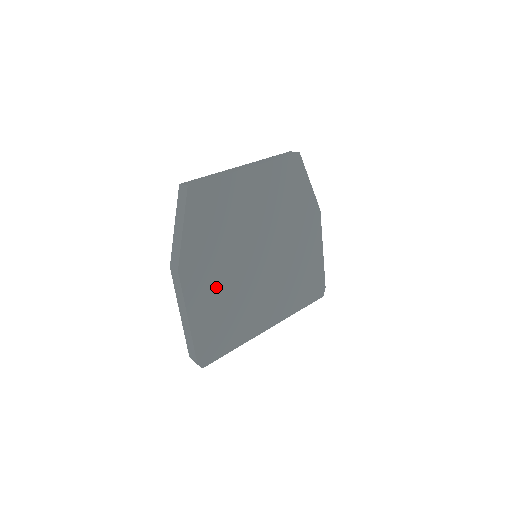
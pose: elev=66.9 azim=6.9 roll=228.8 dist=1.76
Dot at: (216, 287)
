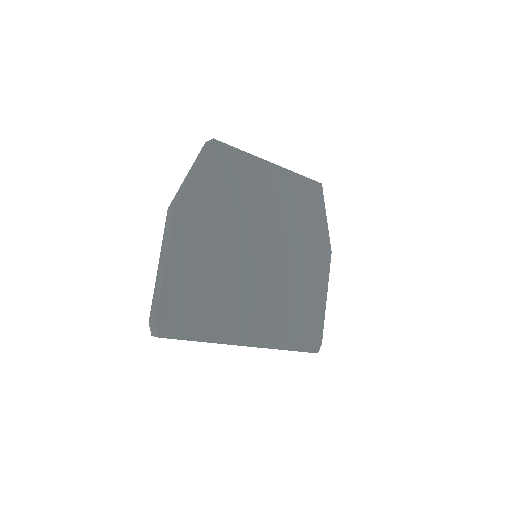
Dot at: (206, 253)
